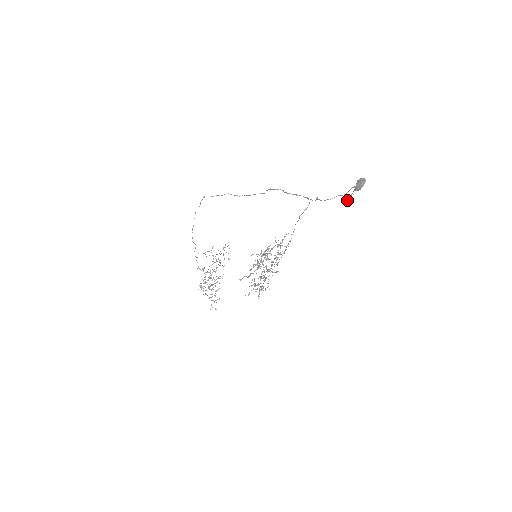
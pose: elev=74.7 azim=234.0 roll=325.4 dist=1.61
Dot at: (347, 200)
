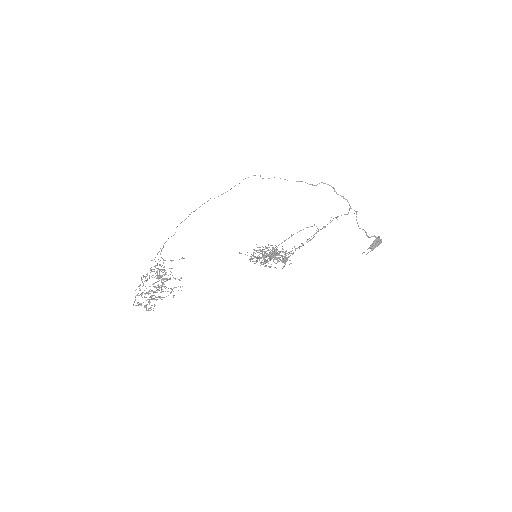
Dot at: occluded
